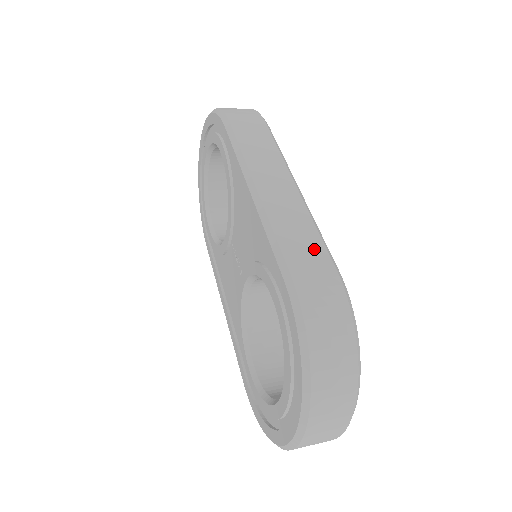
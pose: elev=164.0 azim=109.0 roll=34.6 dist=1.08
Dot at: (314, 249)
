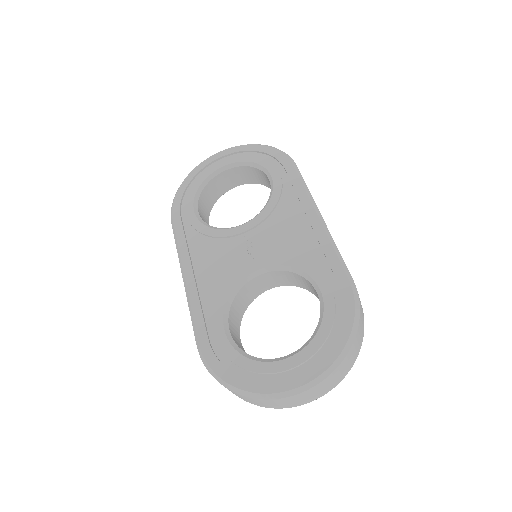
Dot at: occluded
